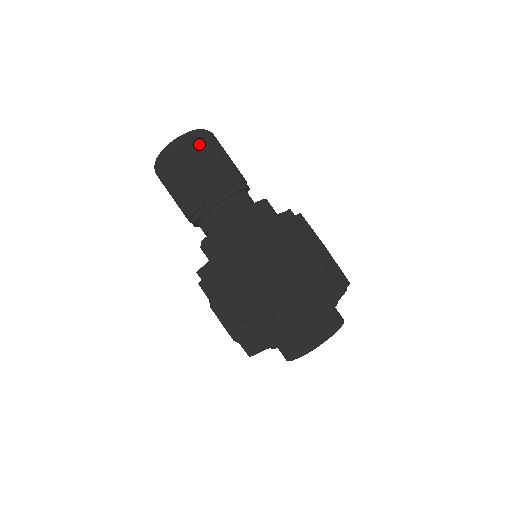
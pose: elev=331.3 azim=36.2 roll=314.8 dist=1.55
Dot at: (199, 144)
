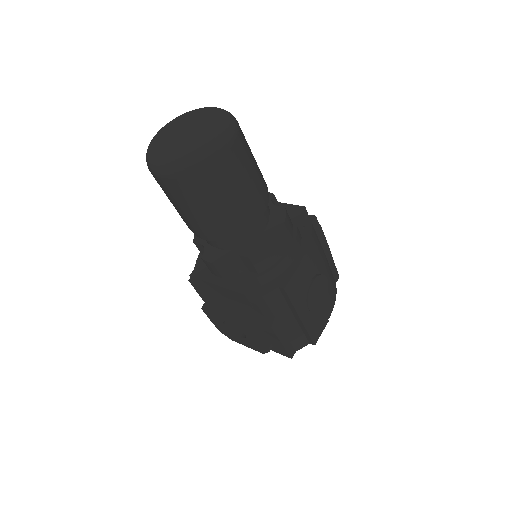
Dot at: (224, 167)
